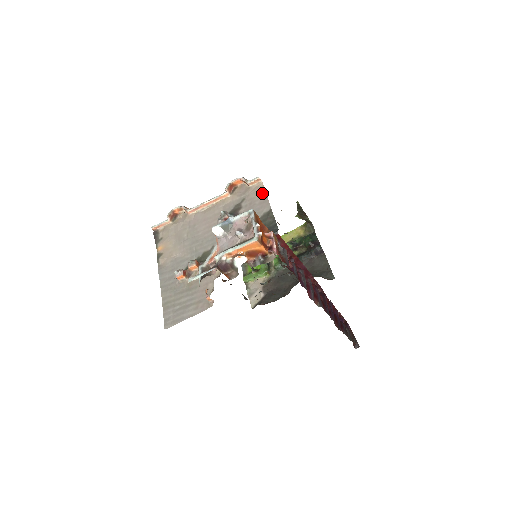
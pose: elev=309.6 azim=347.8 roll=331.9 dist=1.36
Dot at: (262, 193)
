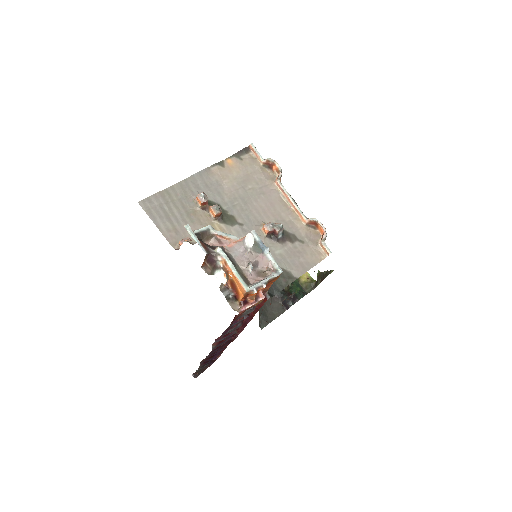
Dot at: (313, 261)
